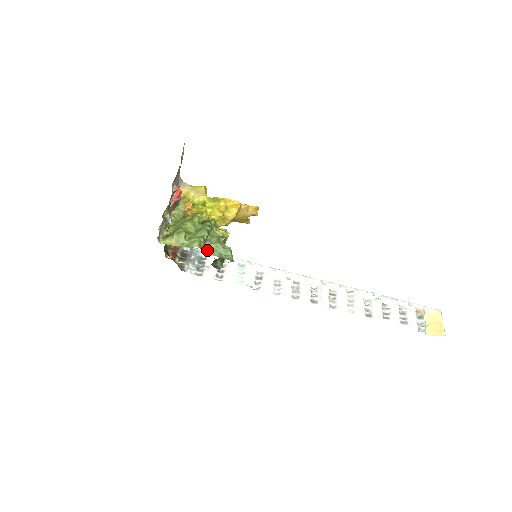
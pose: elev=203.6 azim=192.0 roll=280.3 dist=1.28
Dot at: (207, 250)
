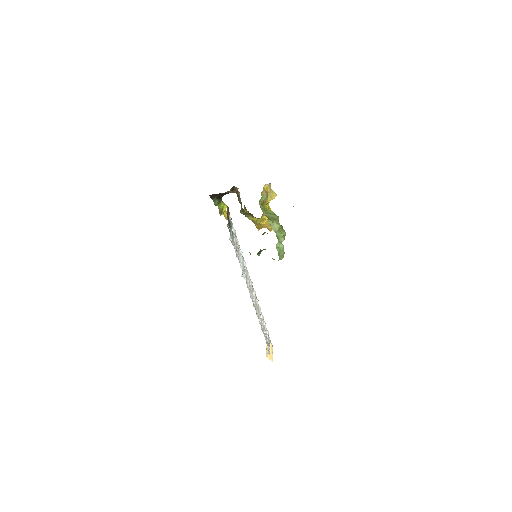
Dot at: (277, 245)
